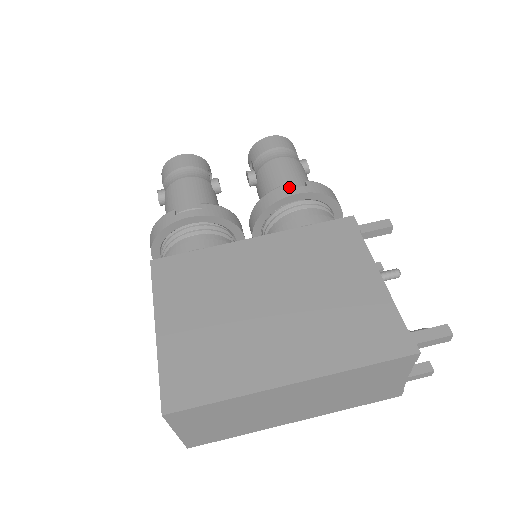
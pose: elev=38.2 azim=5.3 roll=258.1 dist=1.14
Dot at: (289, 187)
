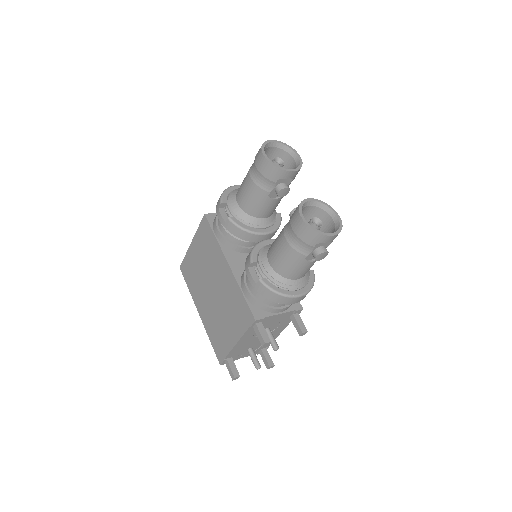
Dot at: (269, 264)
